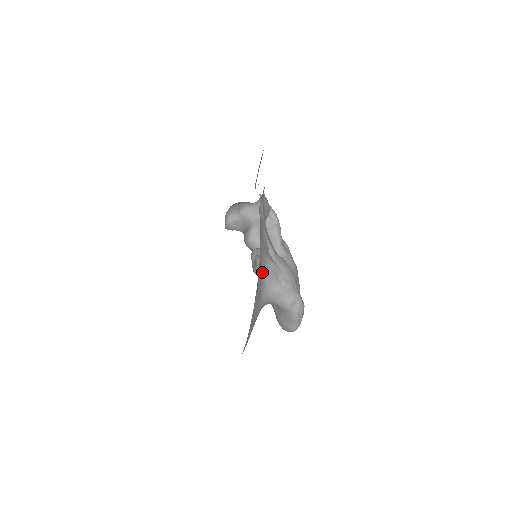
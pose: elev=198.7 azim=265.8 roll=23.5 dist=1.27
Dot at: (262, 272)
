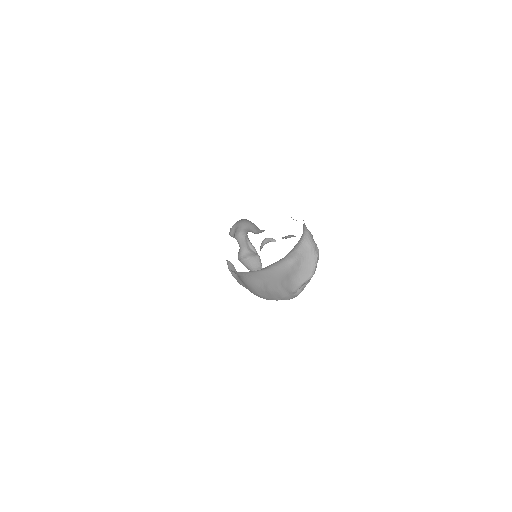
Dot at: occluded
